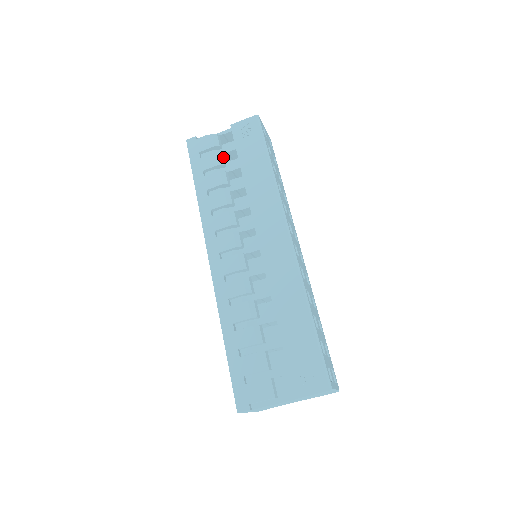
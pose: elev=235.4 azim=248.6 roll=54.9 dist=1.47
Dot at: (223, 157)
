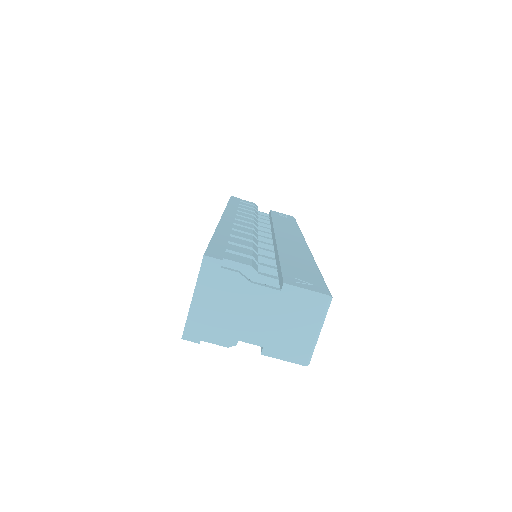
Dot at: occluded
